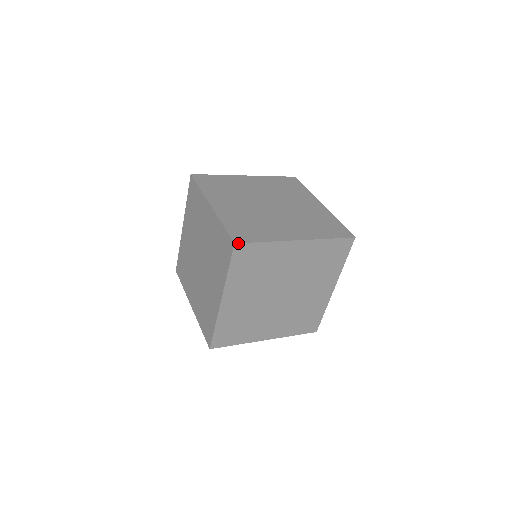
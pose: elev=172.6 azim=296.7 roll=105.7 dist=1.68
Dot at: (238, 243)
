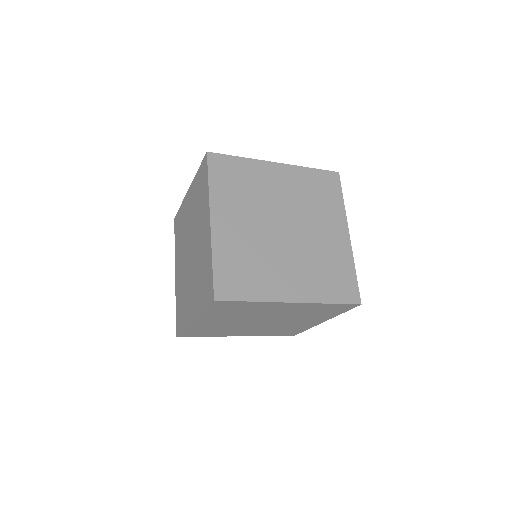
Dot at: (211, 152)
